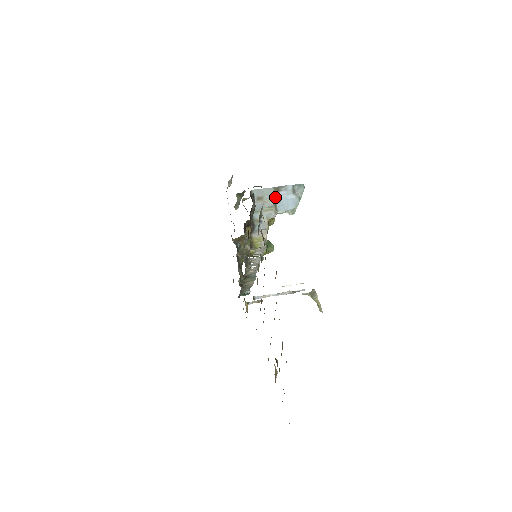
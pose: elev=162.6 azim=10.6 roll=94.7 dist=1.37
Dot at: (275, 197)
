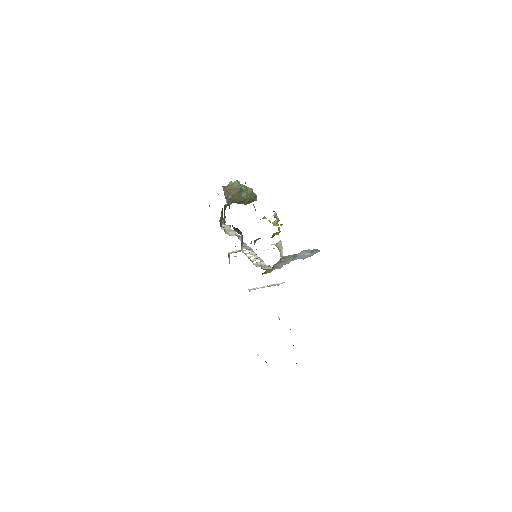
Dot at: (296, 255)
